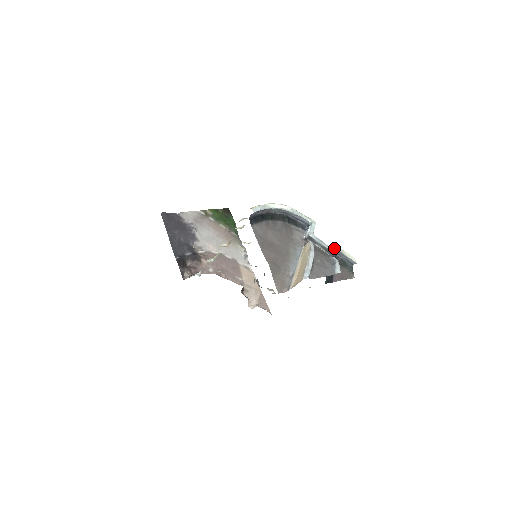
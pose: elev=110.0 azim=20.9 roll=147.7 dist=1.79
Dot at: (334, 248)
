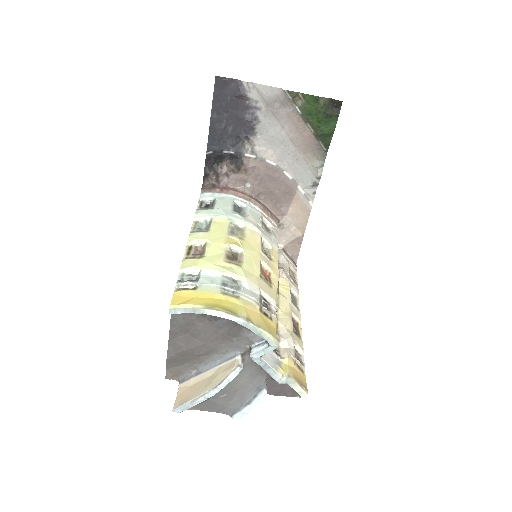
Dot at: (281, 378)
